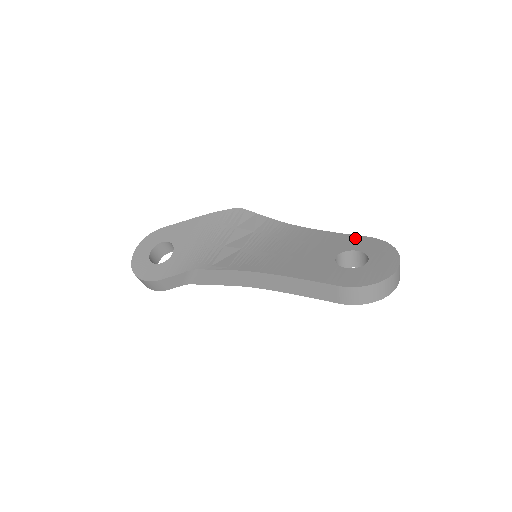
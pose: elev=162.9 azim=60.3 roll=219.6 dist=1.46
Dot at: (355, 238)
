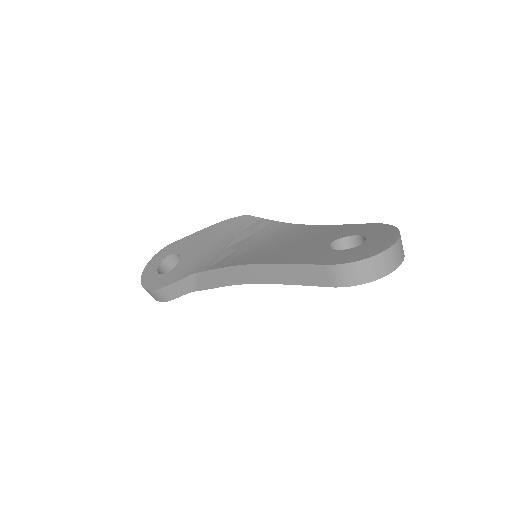
Dot at: (357, 226)
